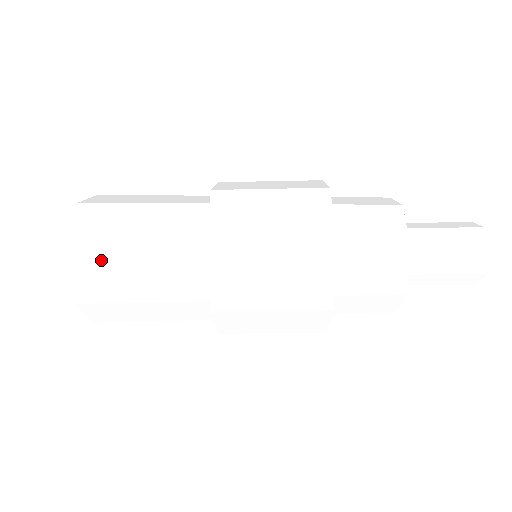
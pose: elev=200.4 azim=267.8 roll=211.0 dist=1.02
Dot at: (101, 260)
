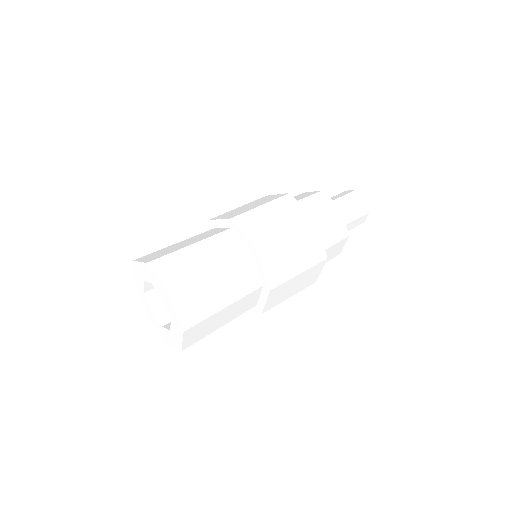
Dot at: occluded
